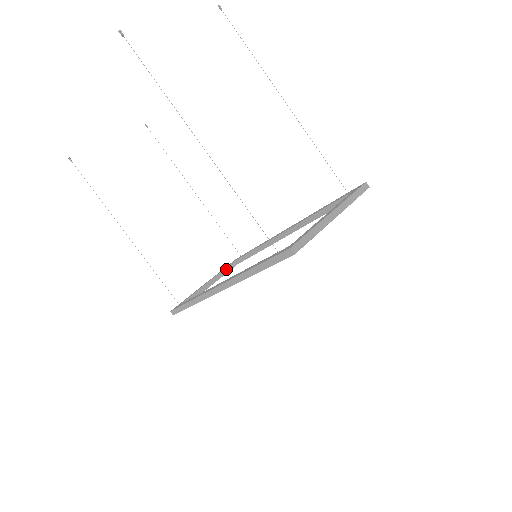
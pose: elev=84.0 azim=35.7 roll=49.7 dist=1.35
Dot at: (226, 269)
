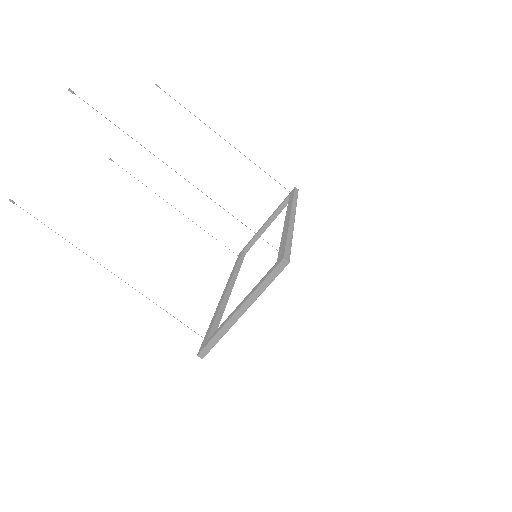
Dot at: (281, 206)
